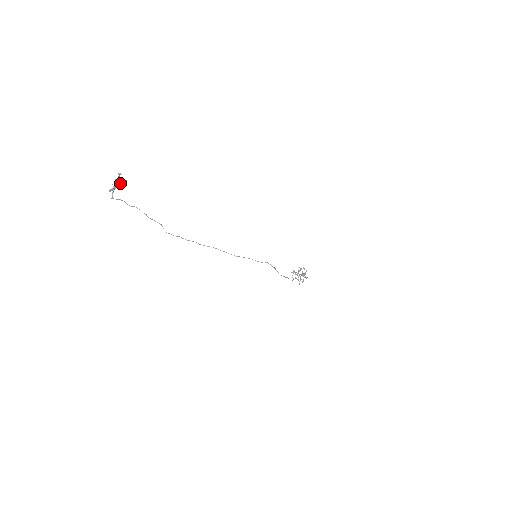
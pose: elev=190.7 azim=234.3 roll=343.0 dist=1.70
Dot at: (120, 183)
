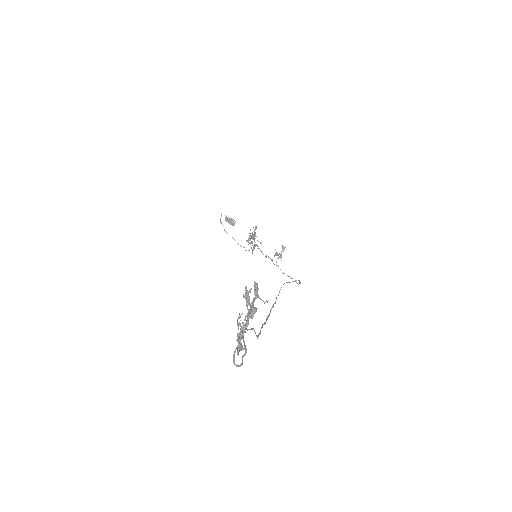
Dot at: (248, 309)
